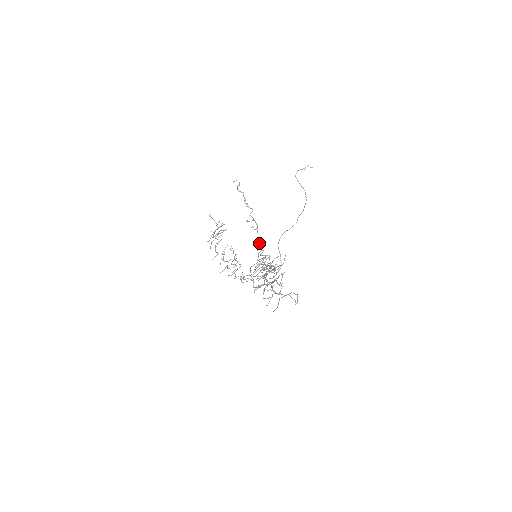
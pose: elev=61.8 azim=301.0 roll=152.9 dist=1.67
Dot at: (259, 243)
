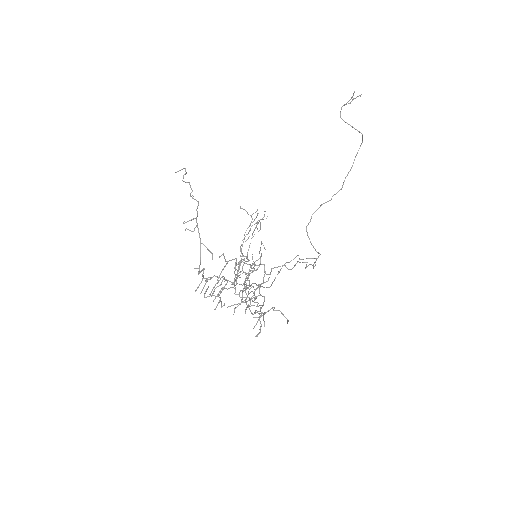
Dot at: (200, 249)
